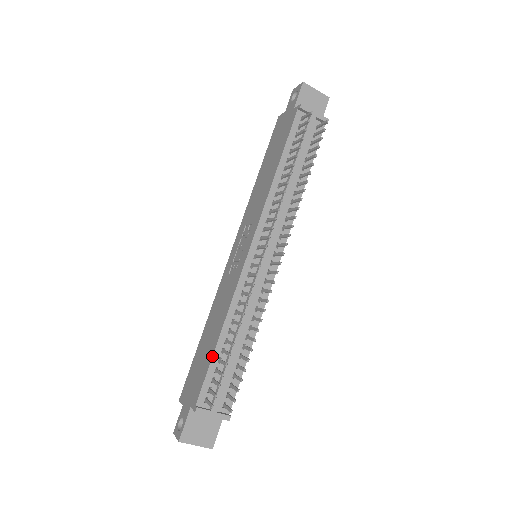
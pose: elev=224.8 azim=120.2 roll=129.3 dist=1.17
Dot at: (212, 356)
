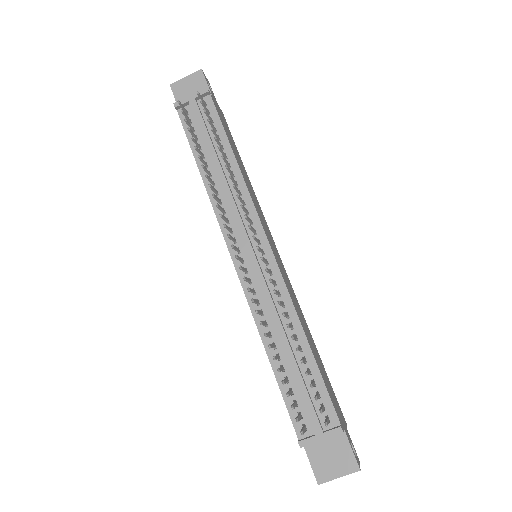
Dot at: occluded
